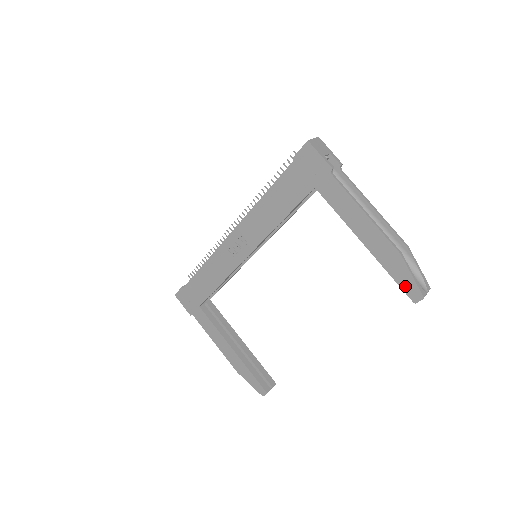
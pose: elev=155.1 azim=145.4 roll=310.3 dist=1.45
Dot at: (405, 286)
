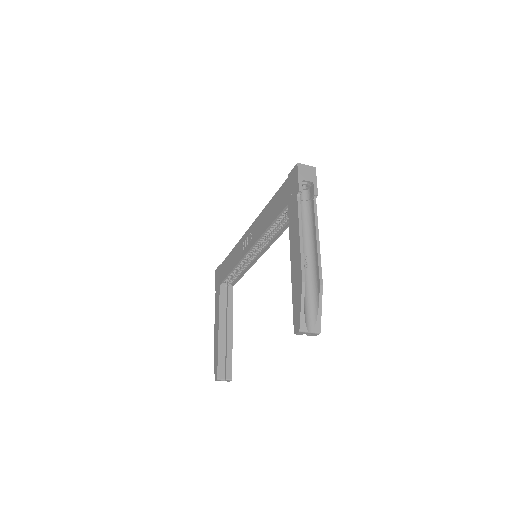
Dot at: (295, 314)
